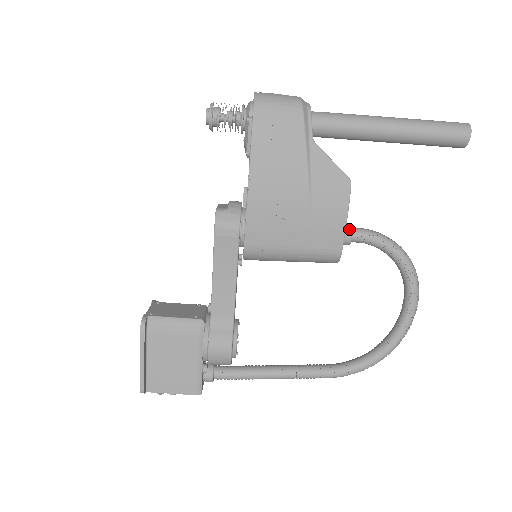
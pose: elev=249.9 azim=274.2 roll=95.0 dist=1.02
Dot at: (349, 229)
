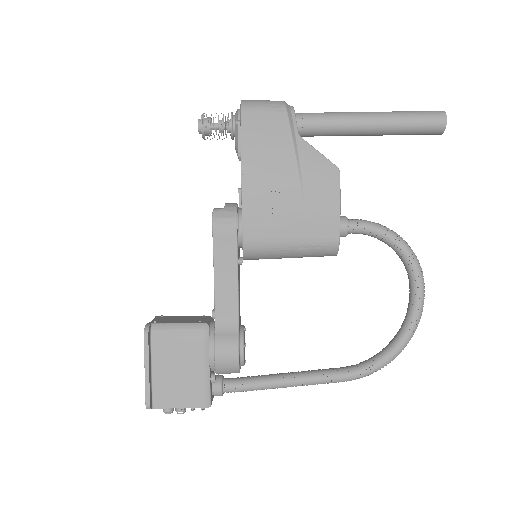
Dot at: (344, 219)
